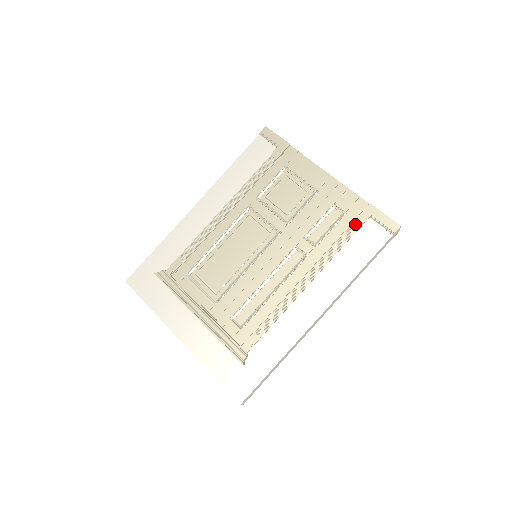
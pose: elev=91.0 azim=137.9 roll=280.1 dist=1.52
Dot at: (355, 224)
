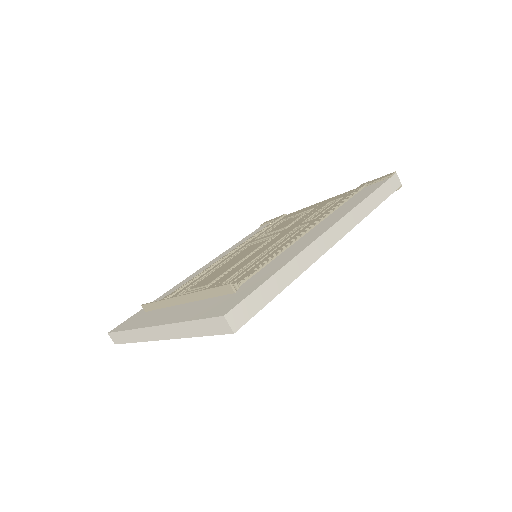
Dot at: (351, 193)
